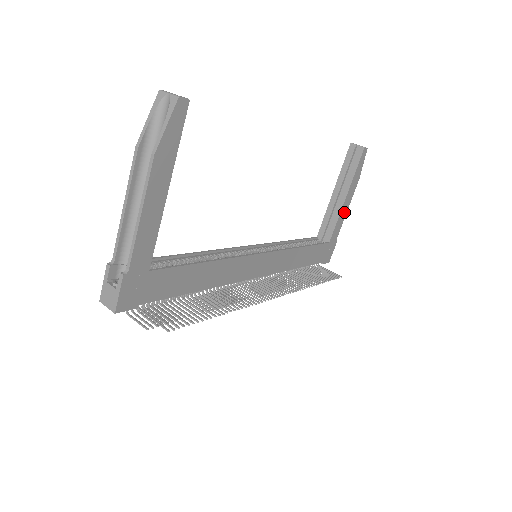
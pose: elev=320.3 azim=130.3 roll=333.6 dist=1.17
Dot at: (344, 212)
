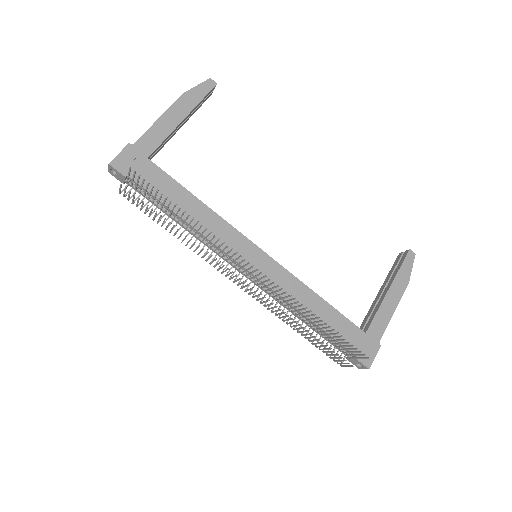
Dot at: (389, 309)
